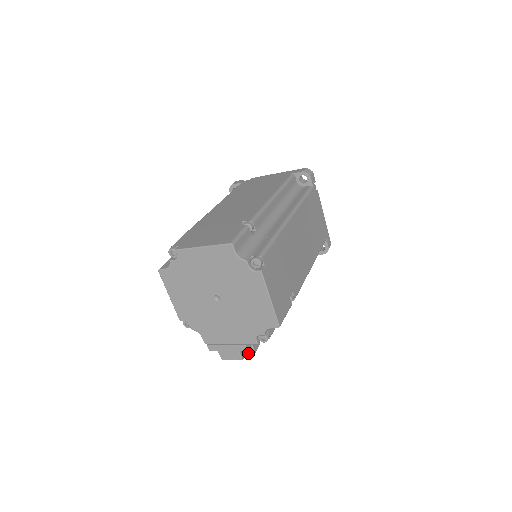
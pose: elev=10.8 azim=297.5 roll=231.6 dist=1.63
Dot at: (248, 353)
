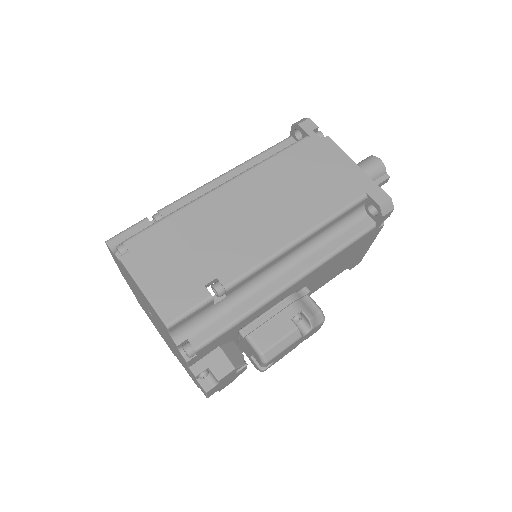
Dot at: (217, 383)
